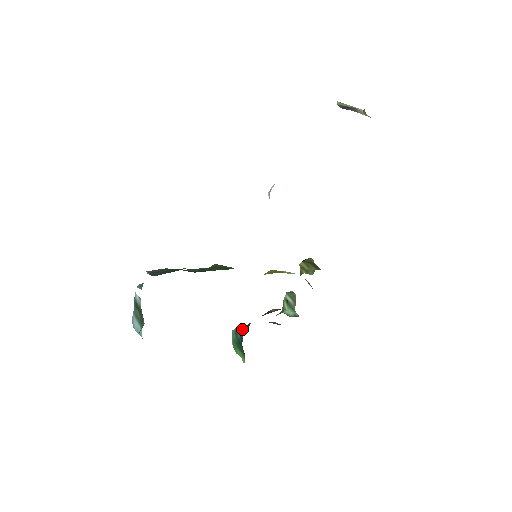
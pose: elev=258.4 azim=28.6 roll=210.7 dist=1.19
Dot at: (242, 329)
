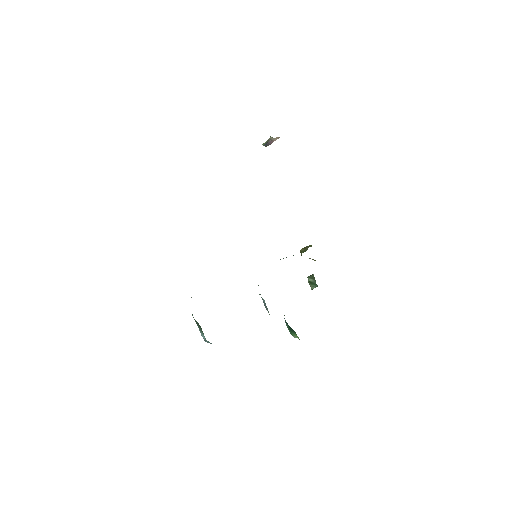
Dot at: (284, 315)
